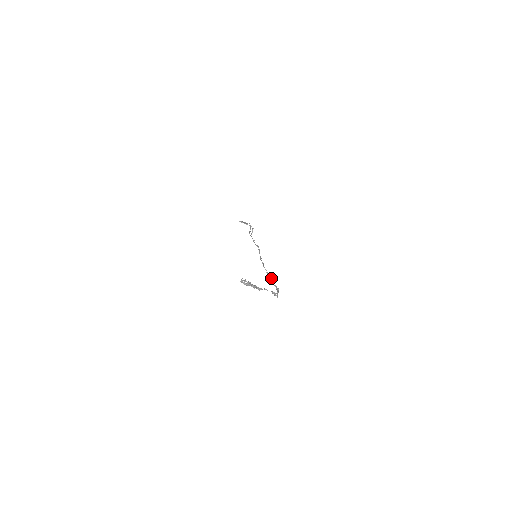
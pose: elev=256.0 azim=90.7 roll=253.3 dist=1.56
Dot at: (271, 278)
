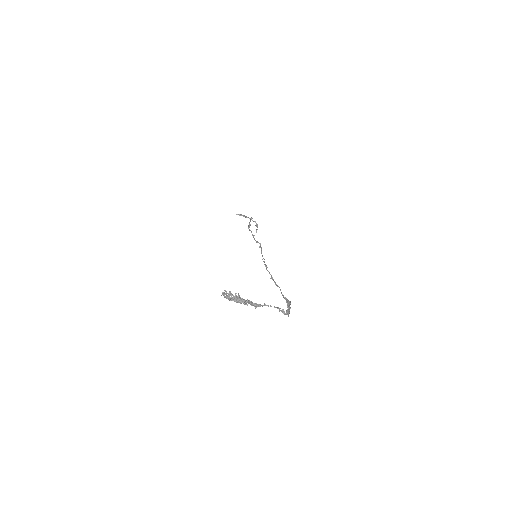
Dot at: (278, 286)
